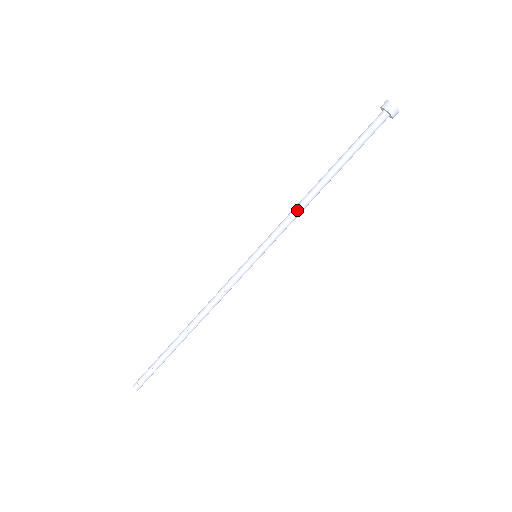
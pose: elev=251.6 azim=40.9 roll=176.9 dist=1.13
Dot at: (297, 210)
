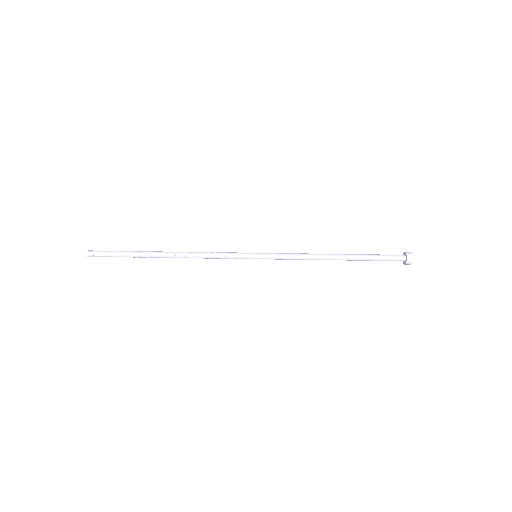
Dot at: (307, 254)
